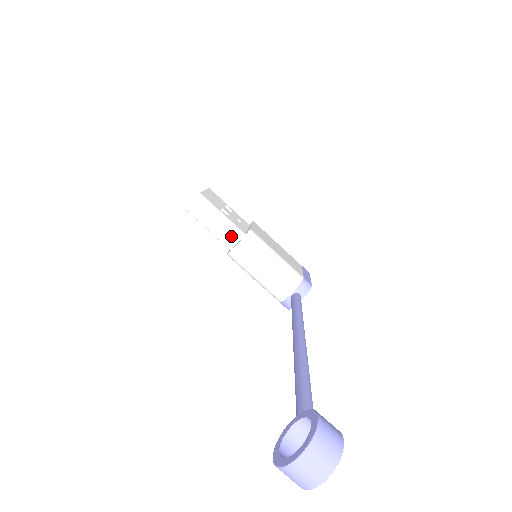
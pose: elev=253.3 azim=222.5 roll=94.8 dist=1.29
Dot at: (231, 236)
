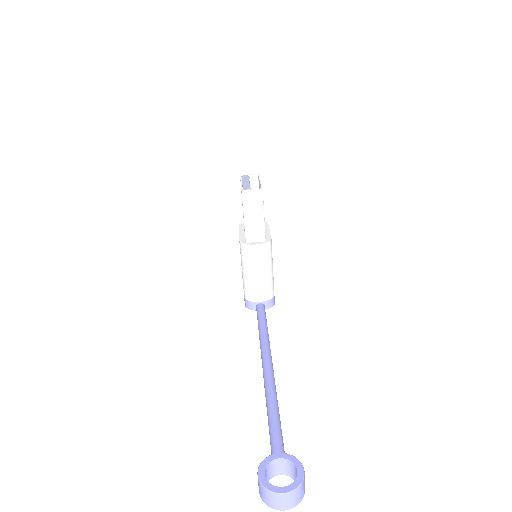
Dot at: (256, 234)
